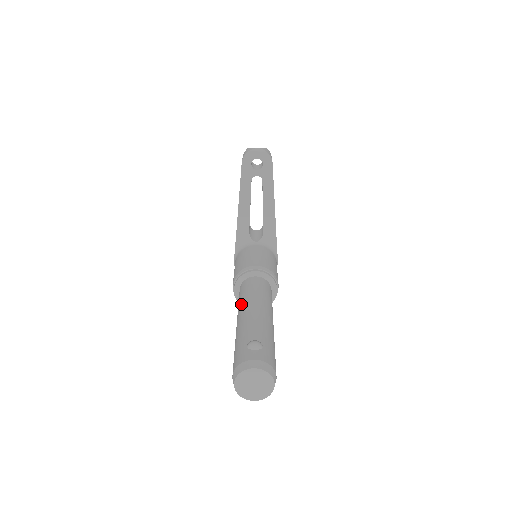
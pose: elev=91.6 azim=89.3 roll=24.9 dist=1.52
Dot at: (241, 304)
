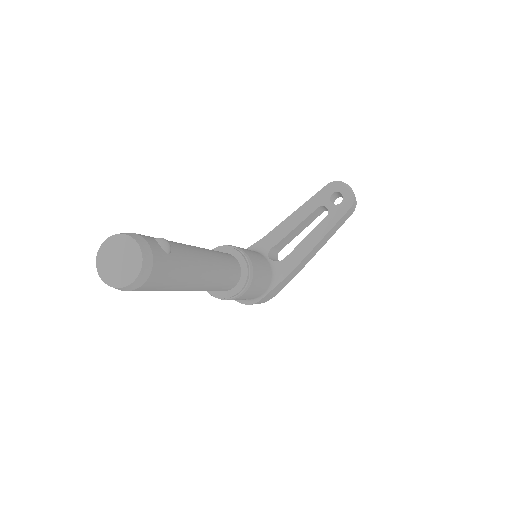
Dot at: occluded
